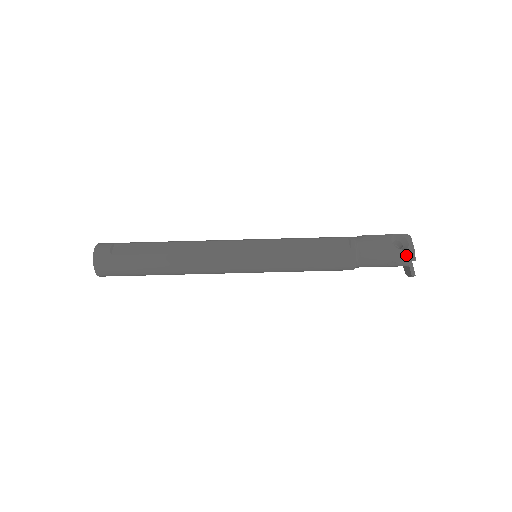
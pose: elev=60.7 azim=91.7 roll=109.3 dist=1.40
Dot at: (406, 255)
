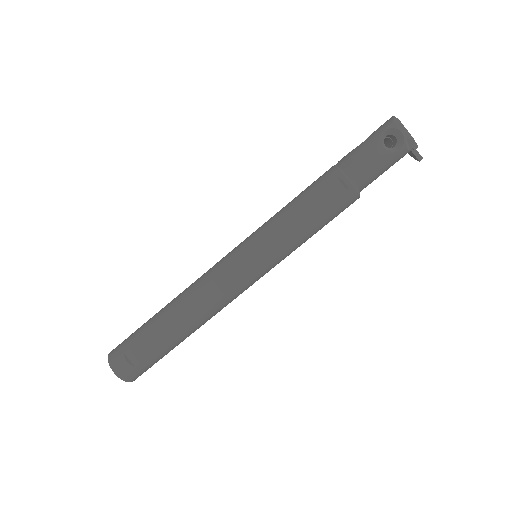
Dot at: (407, 150)
